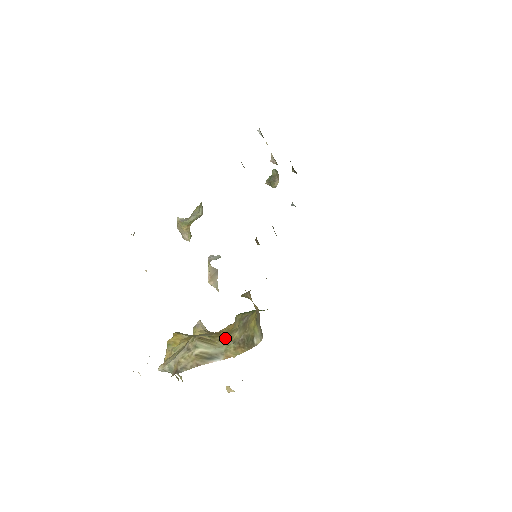
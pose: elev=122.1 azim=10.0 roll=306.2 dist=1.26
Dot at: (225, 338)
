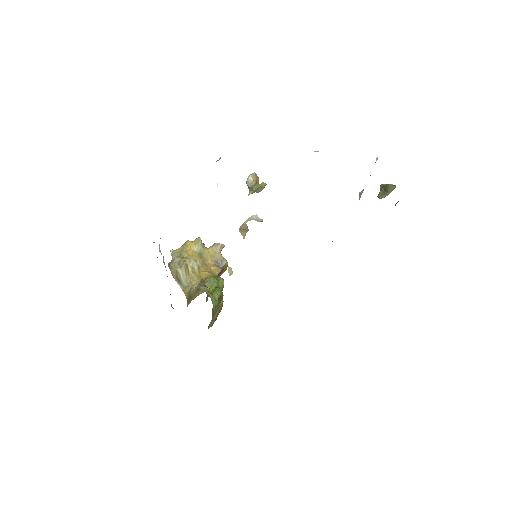
Dot at: (194, 280)
